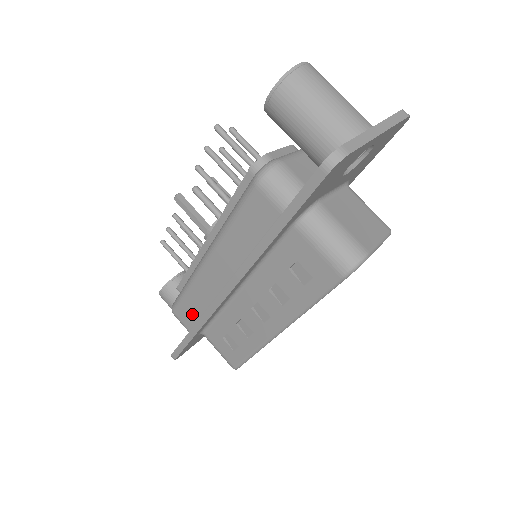
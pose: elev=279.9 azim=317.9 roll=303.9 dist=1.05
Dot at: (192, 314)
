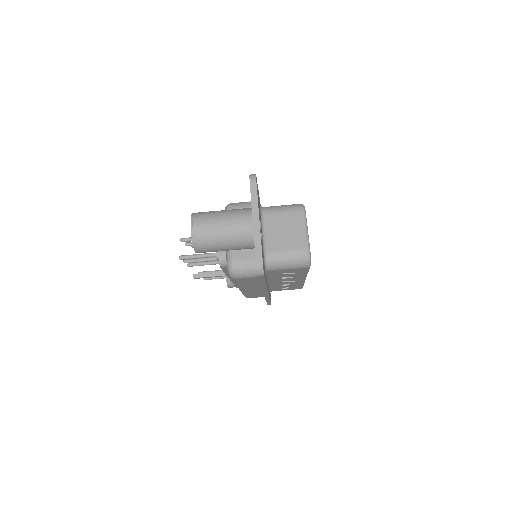
Dot at: occluded
